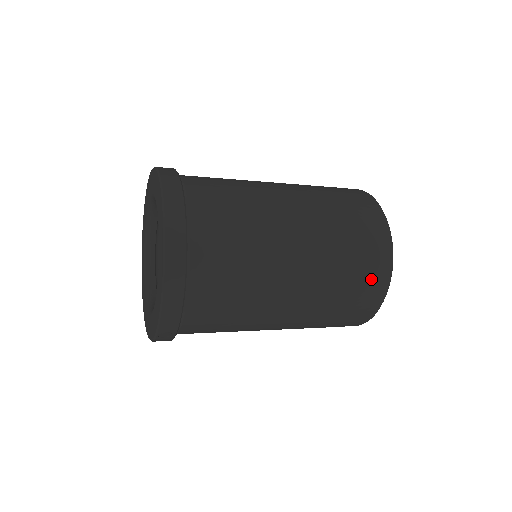
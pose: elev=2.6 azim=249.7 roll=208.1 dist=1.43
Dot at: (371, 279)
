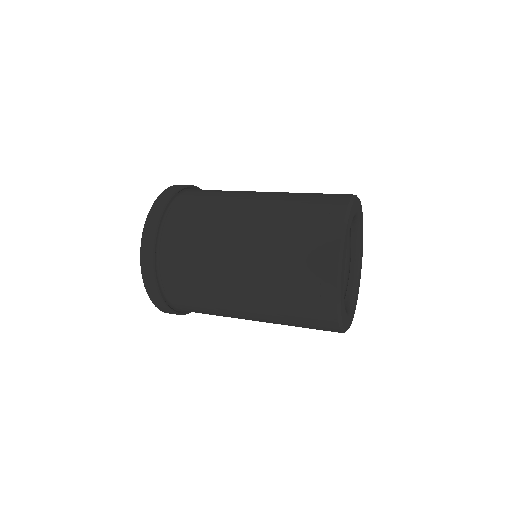
Dot at: (315, 305)
